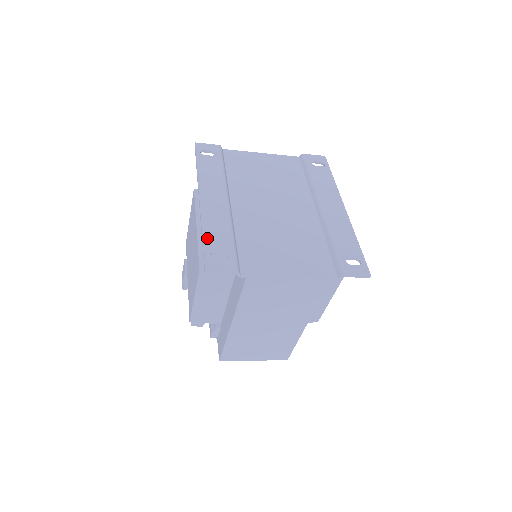
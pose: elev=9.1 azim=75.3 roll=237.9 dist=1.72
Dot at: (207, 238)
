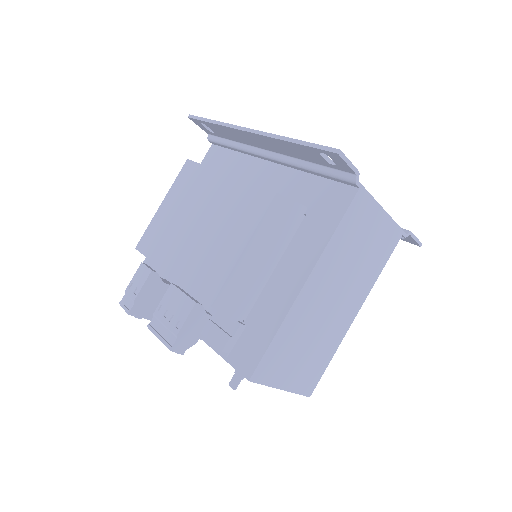
Dot at: occluded
